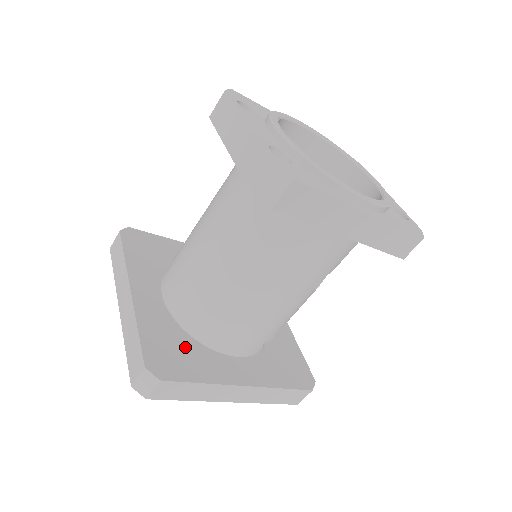
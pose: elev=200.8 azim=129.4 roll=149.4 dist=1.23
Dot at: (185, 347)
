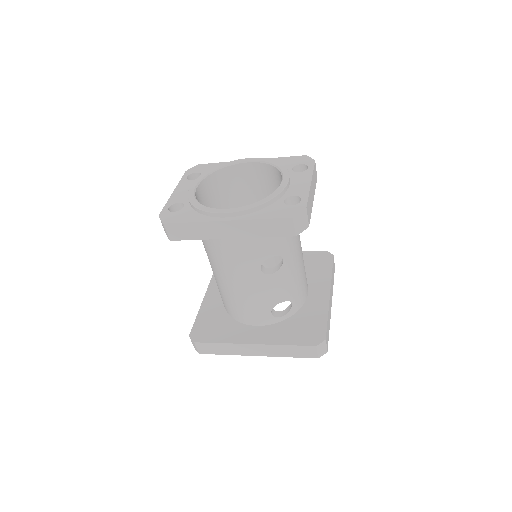
Dot at: (222, 323)
